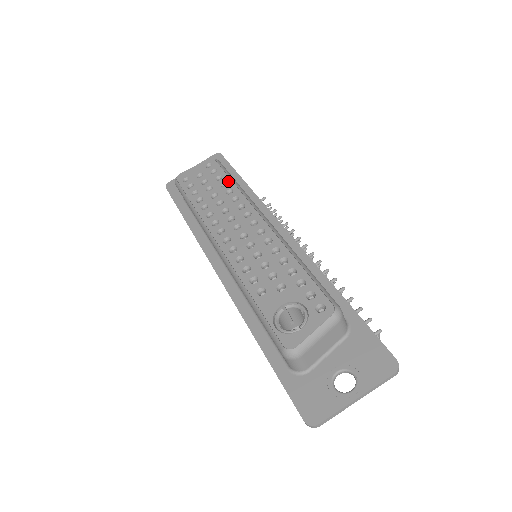
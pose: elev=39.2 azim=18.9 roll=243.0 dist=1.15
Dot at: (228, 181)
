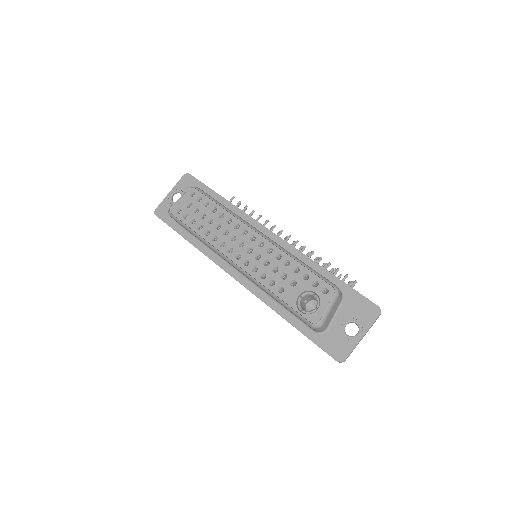
Dot at: (216, 206)
